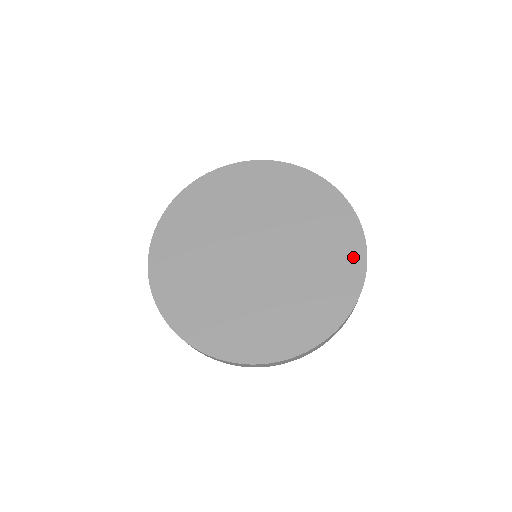
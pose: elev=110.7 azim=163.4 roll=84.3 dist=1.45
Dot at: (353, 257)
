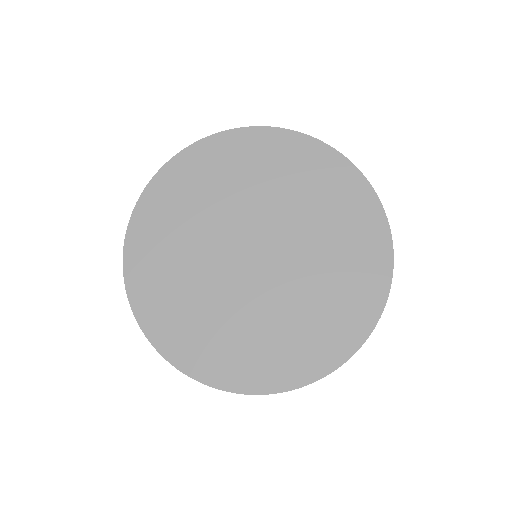
Dot at: (309, 364)
